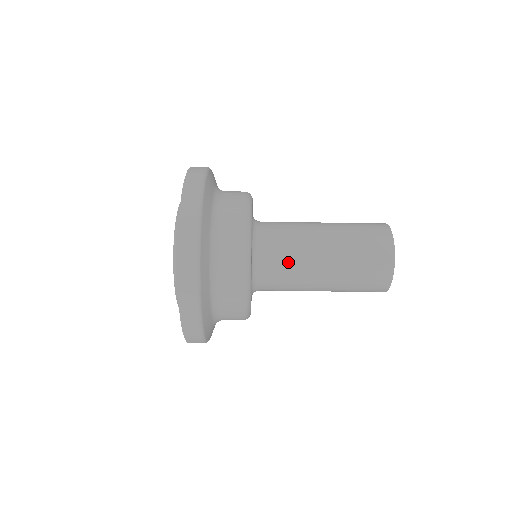
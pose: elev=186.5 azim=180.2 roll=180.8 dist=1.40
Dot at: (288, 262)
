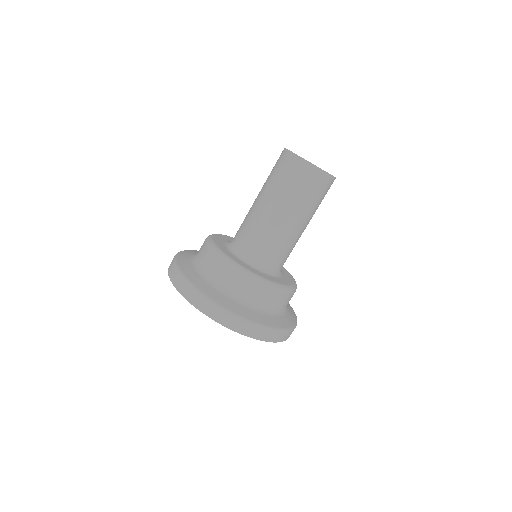
Dot at: (254, 233)
